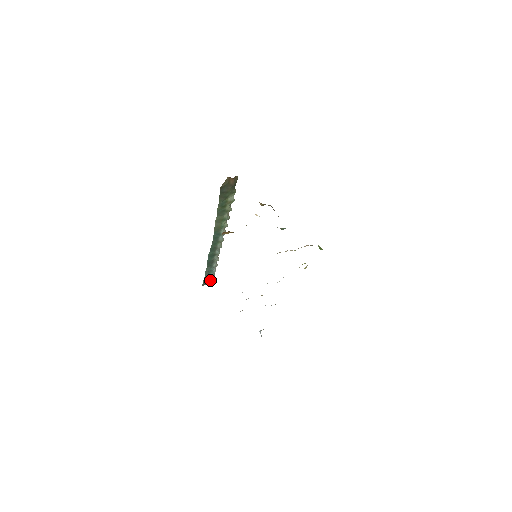
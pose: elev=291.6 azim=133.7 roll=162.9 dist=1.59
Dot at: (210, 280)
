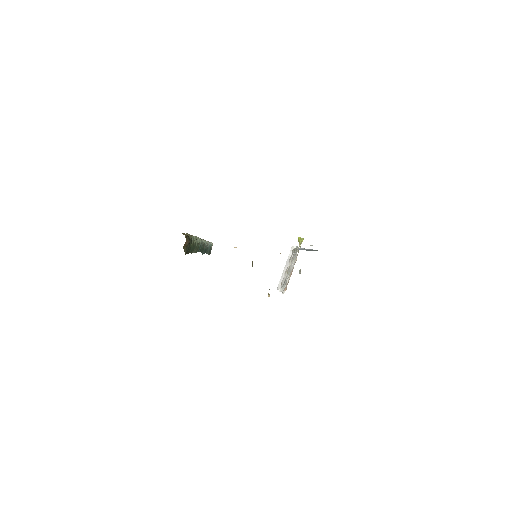
Dot at: occluded
